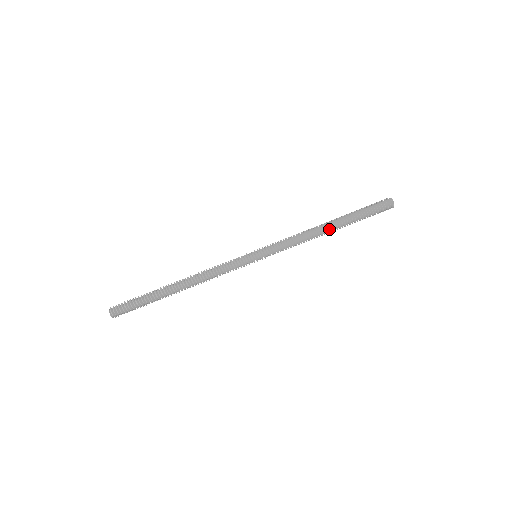
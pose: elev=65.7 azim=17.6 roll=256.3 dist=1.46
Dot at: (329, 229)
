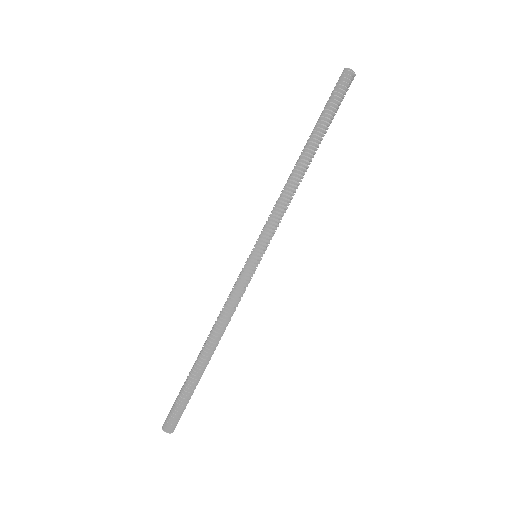
Dot at: (304, 161)
